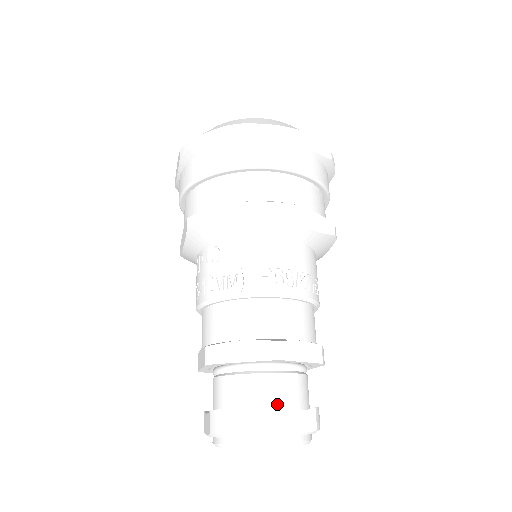
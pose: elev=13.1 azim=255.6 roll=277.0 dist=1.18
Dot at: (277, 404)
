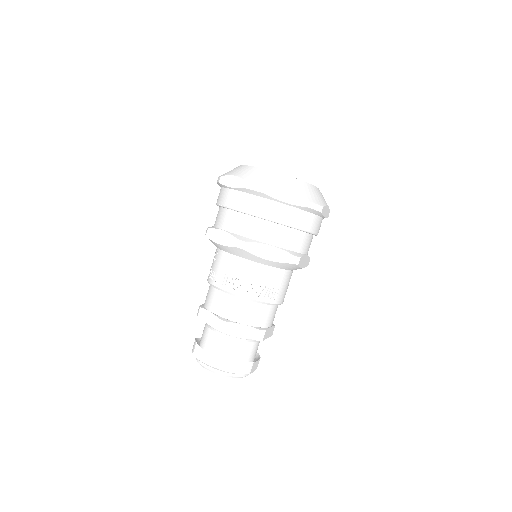
Dot at: (219, 352)
